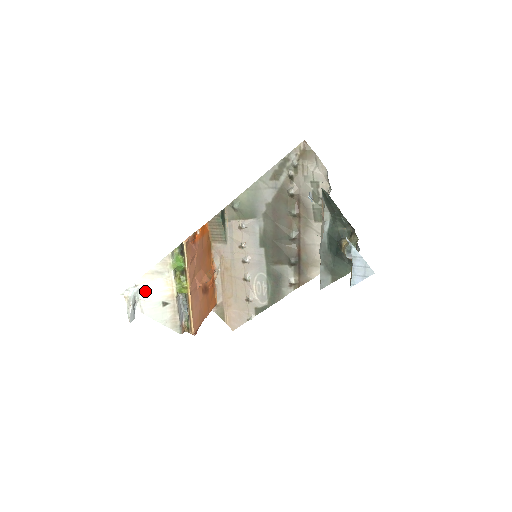
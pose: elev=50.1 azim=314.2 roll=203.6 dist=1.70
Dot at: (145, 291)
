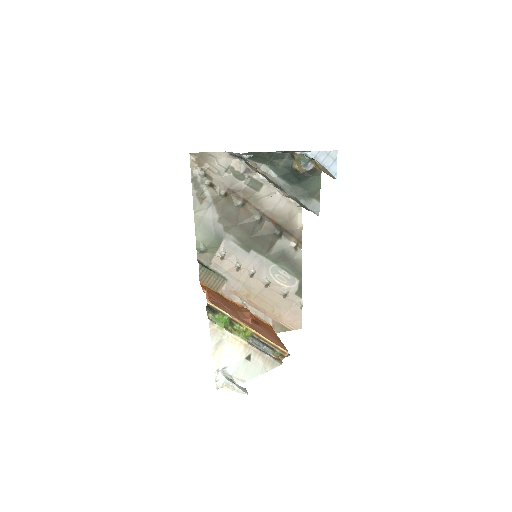
Dot at: (227, 366)
